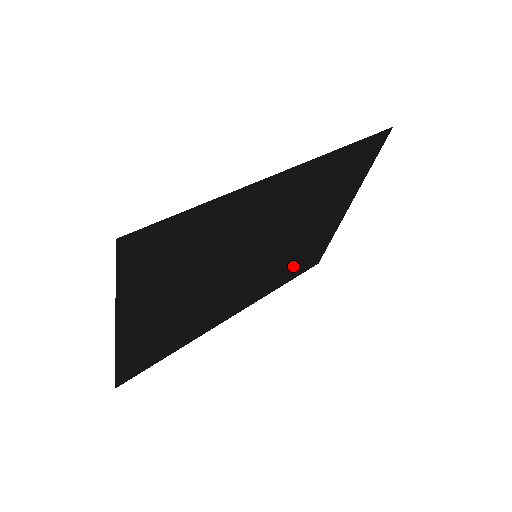
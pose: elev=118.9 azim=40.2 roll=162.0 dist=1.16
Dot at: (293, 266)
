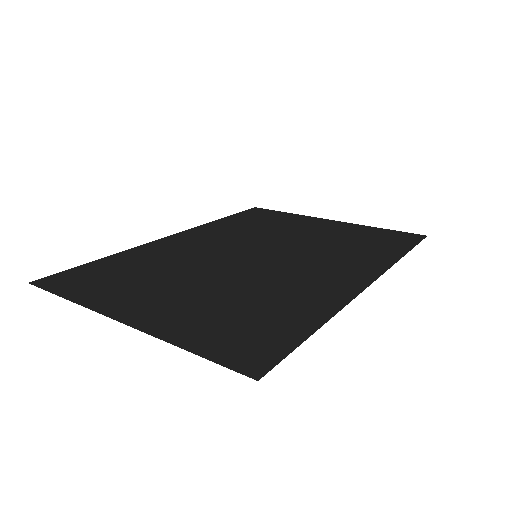
Dot at: (248, 222)
